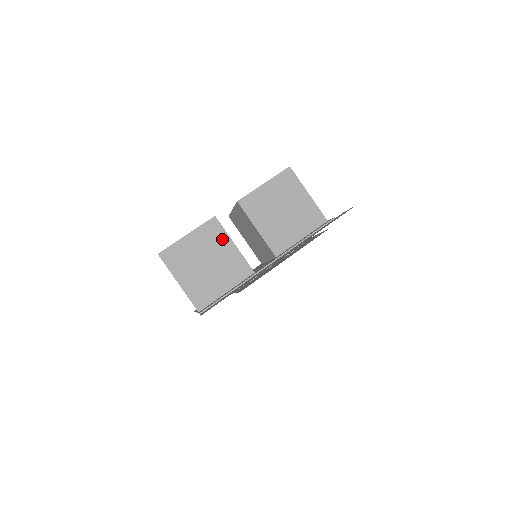
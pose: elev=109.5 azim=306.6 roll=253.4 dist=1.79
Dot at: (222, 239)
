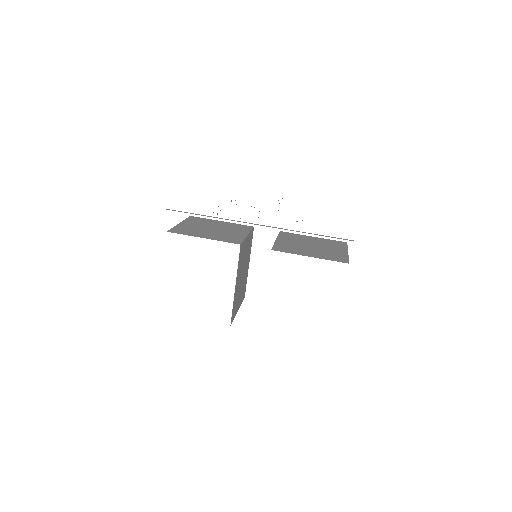
Dot at: (242, 231)
